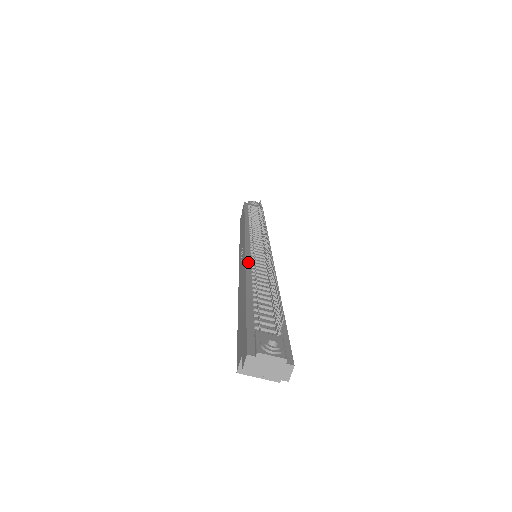
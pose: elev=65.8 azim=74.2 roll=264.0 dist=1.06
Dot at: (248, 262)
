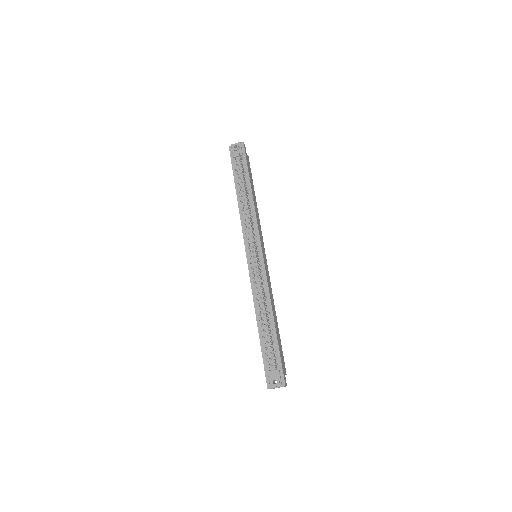
Dot at: (253, 288)
